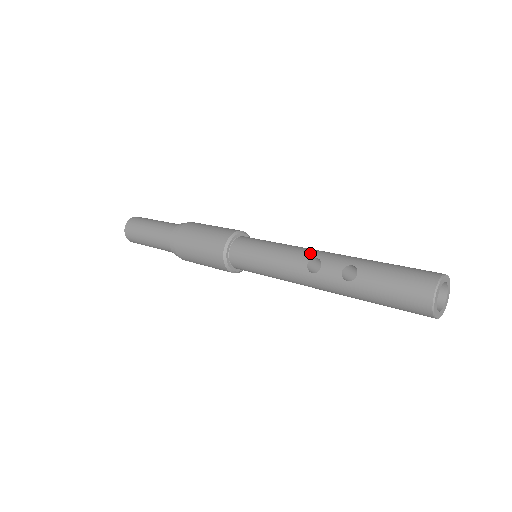
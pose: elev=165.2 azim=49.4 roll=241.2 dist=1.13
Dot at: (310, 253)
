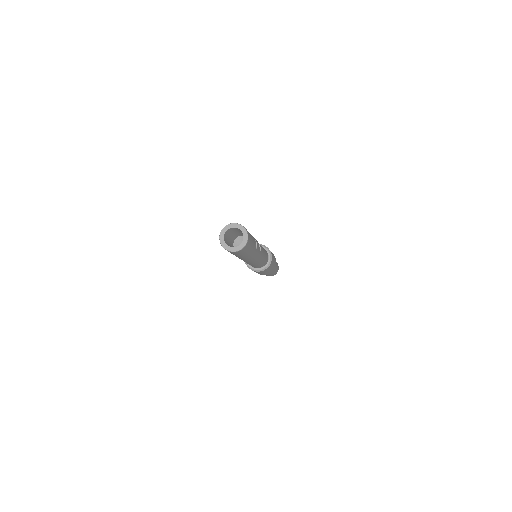
Dot at: occluded
